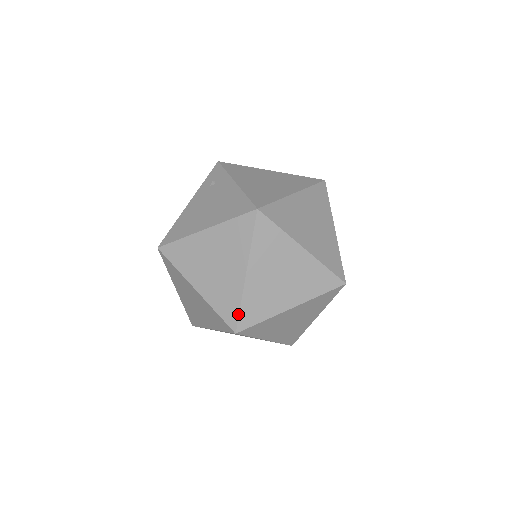
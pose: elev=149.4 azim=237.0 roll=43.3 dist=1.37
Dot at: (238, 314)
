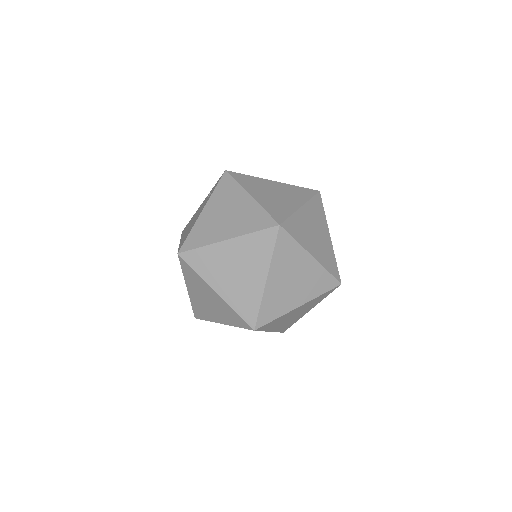
Dot at: (192, 309)
